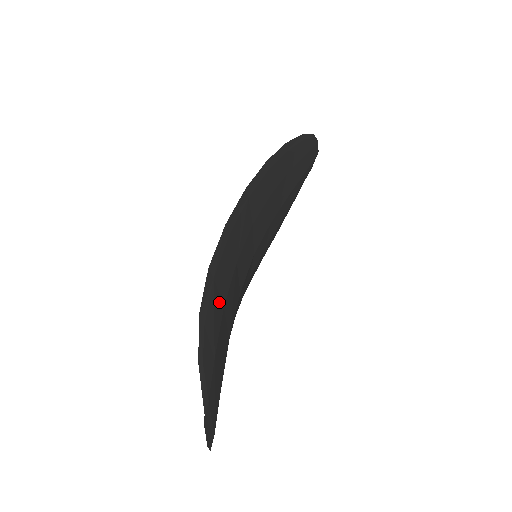
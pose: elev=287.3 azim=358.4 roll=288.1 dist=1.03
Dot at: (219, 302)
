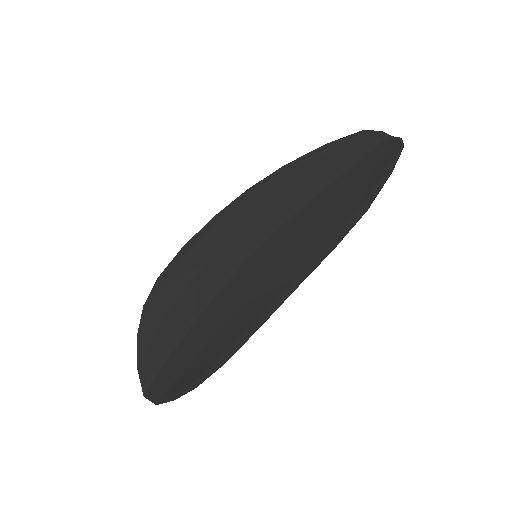
Dot at: (210, 354)
